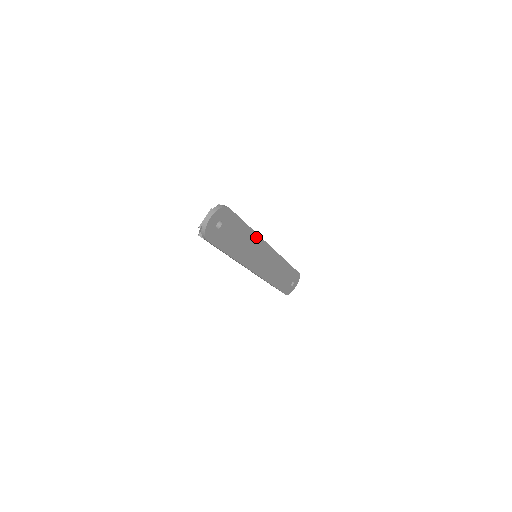
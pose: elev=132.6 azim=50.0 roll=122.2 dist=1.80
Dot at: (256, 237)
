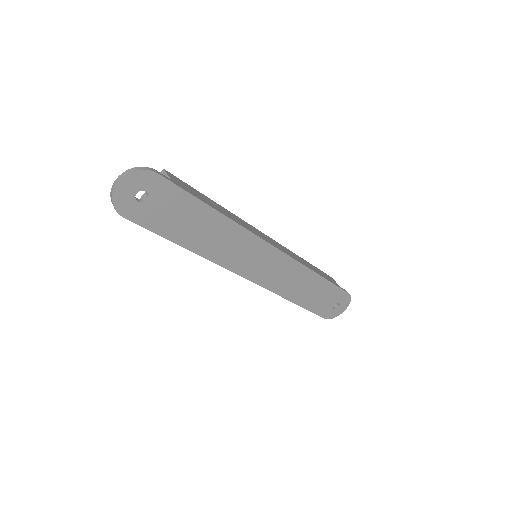
Dot at: (235, 227)
